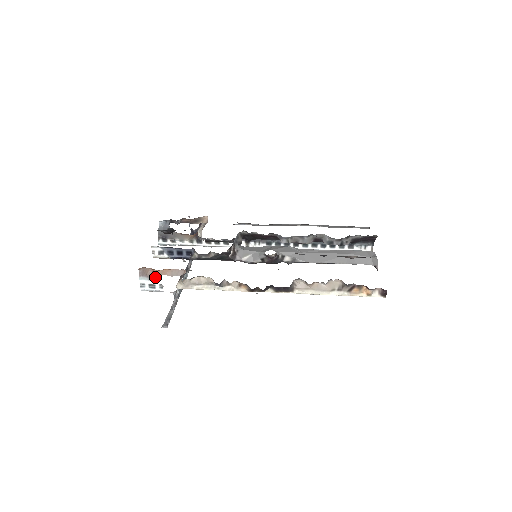
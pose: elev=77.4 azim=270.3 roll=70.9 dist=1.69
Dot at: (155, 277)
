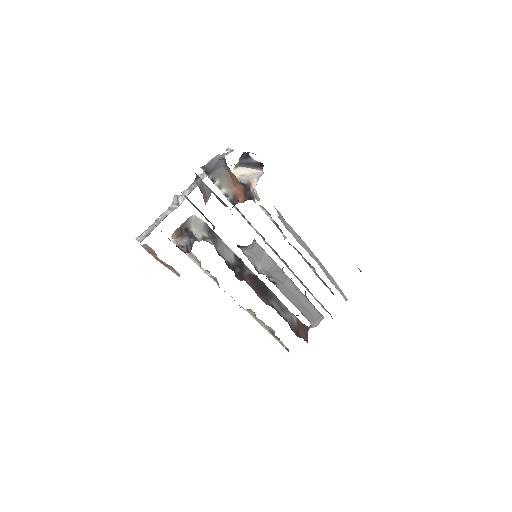
Dot at: occluded
